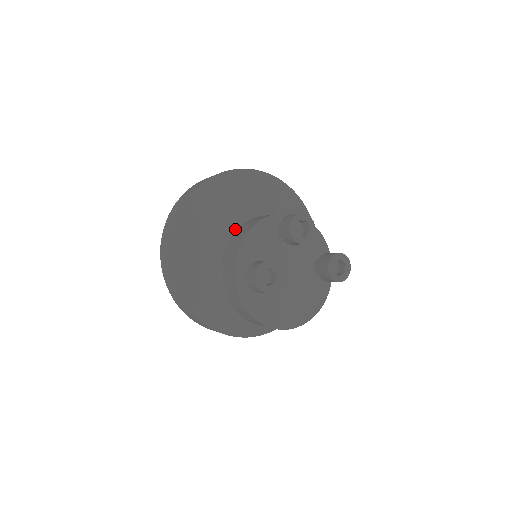
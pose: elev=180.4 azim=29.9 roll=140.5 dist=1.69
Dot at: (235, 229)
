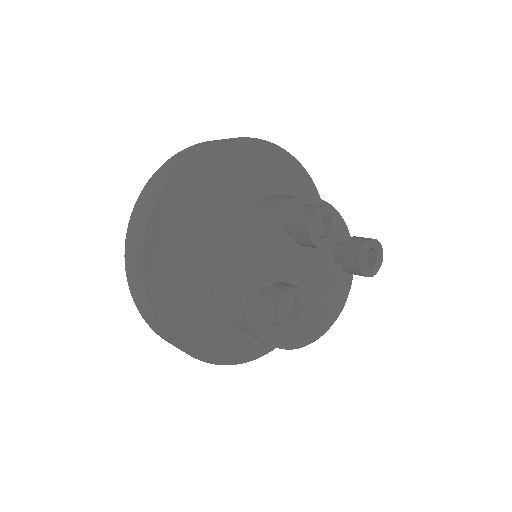
Dot at: (224, 231)
